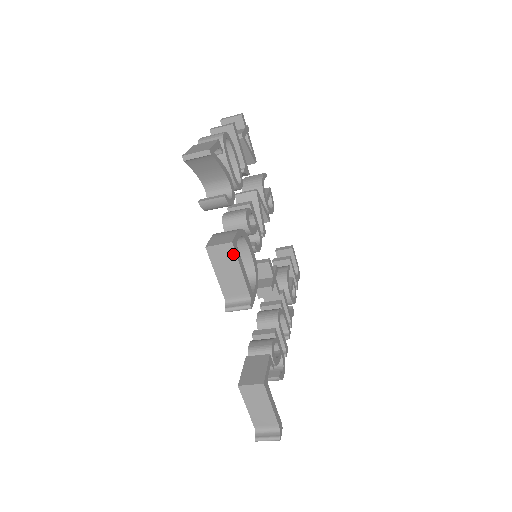
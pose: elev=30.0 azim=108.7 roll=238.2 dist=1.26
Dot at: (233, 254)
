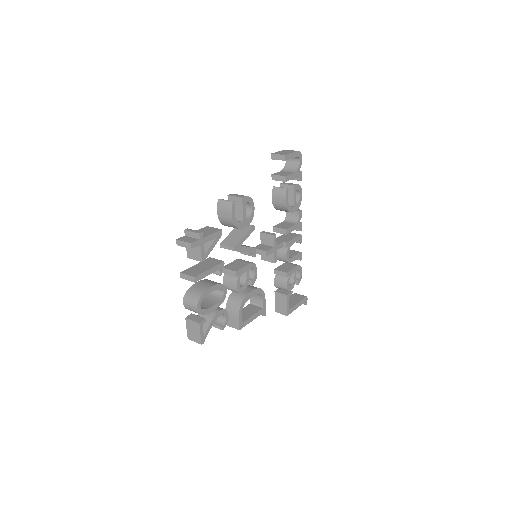
Dot at: (243, 326)
